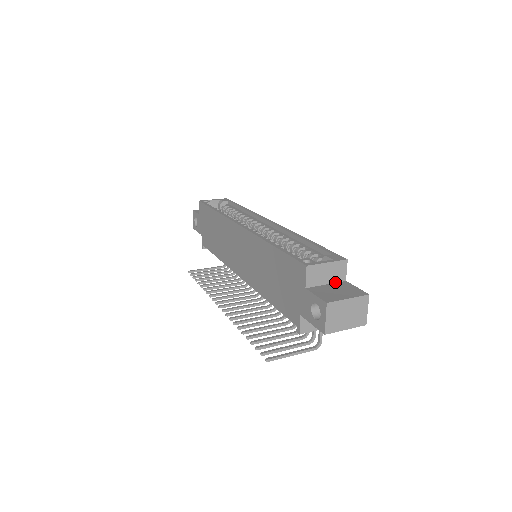
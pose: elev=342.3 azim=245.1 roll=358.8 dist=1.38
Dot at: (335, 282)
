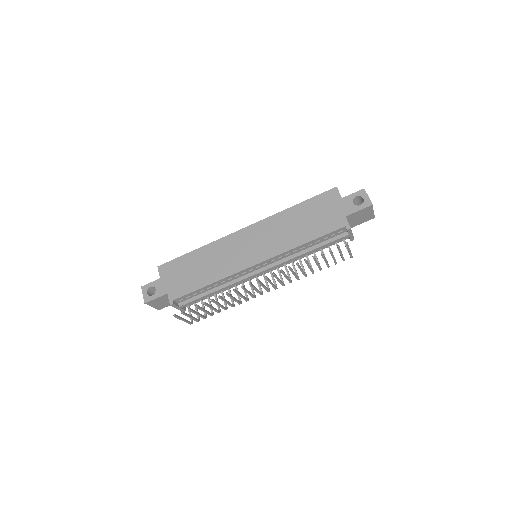
Dot at: occluded
